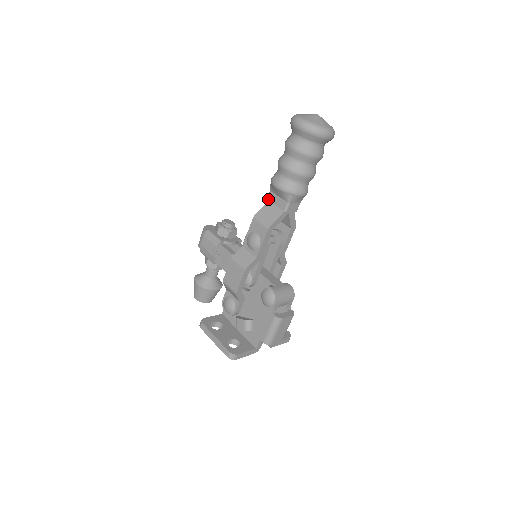
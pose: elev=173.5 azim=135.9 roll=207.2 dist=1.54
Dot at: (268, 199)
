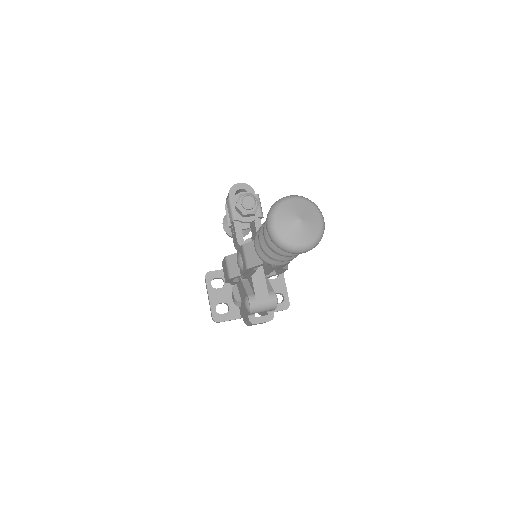
Dot at: occluded
